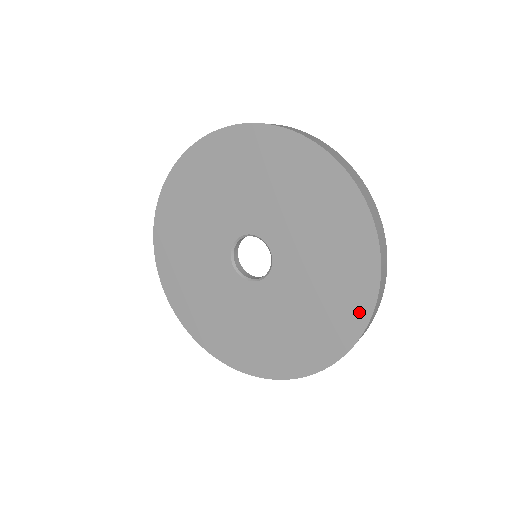
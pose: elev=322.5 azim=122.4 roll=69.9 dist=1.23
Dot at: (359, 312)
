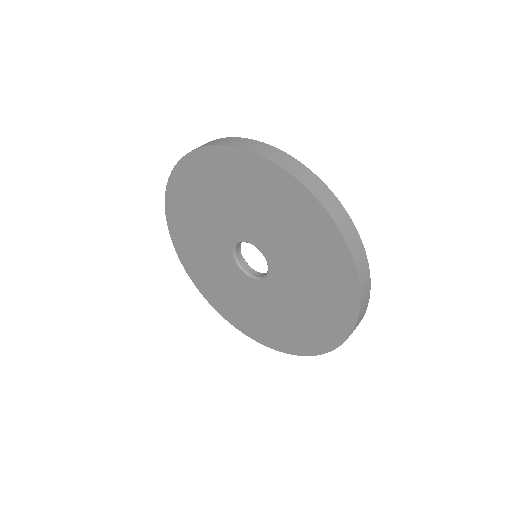
Dot at: (336, 334)
